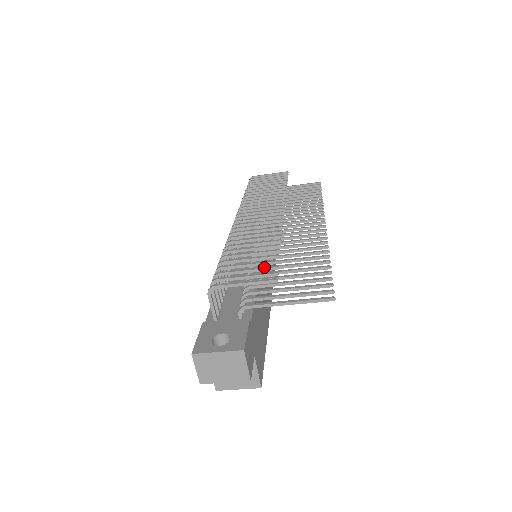
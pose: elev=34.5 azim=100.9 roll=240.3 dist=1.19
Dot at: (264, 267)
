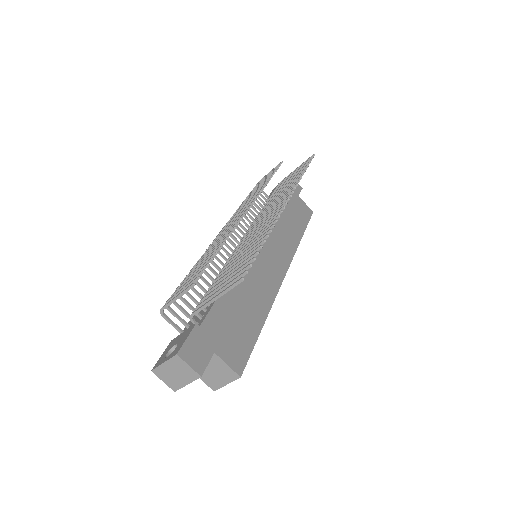
Dot at: (195, 275)
